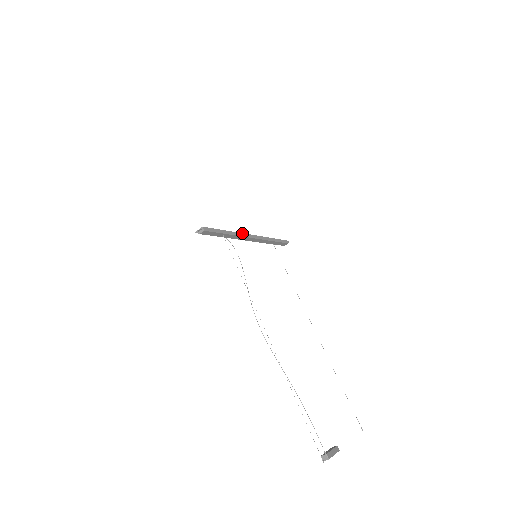
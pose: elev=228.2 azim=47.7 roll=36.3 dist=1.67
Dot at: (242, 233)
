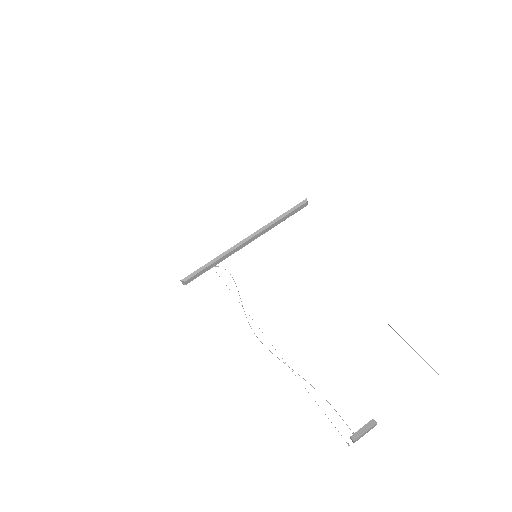
Dot at: (231, 247)
